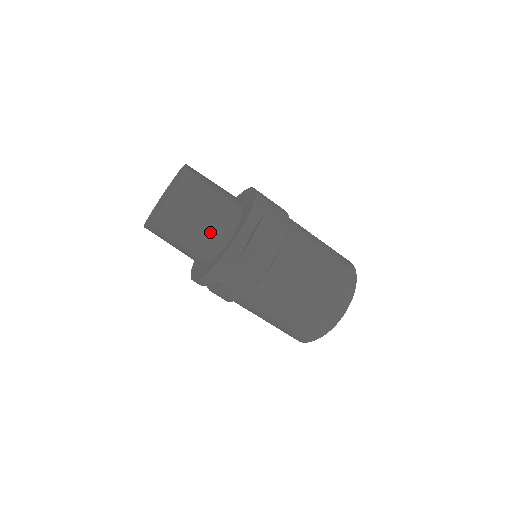
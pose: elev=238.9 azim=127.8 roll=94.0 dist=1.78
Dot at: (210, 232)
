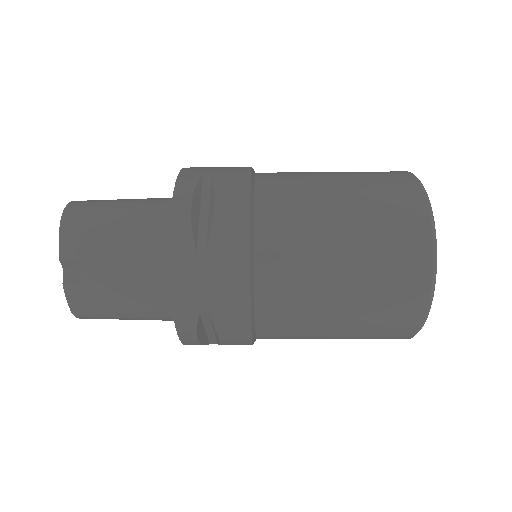
Dot at: occluded
